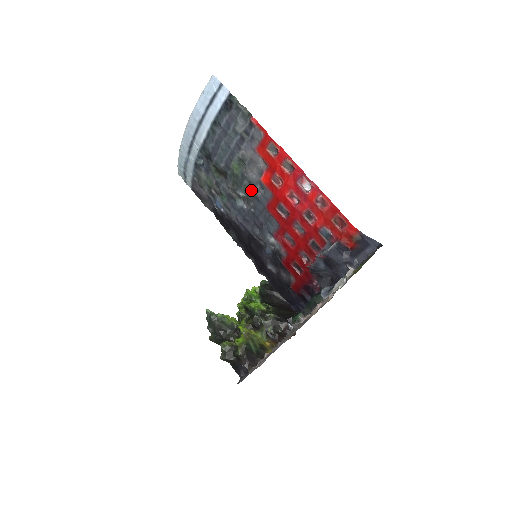
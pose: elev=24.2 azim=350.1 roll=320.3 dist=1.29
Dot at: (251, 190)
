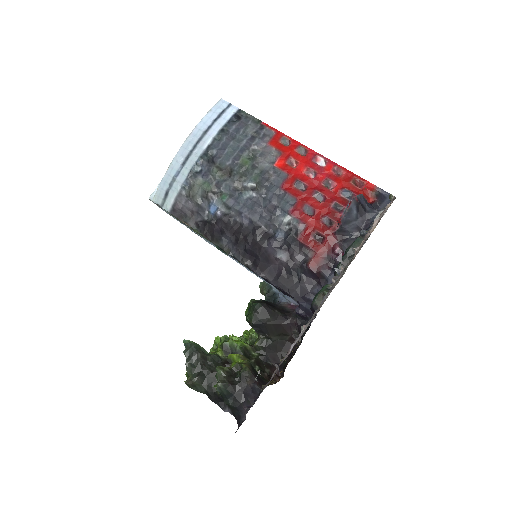
Dot at: (263, 177)
